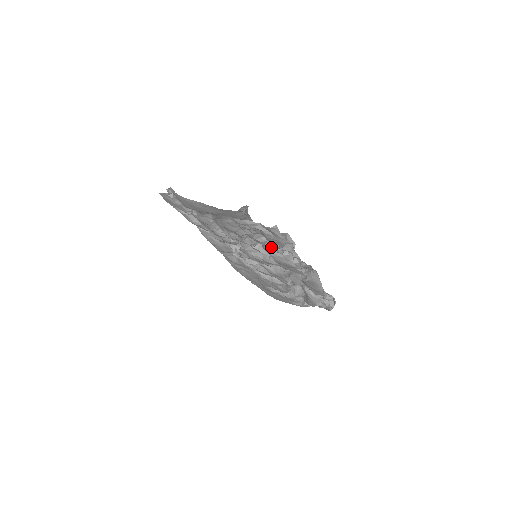
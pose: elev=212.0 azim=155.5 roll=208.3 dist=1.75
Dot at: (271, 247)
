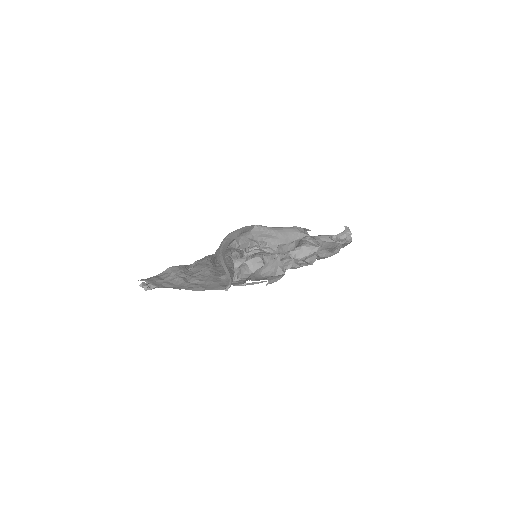
Dot at: occluded
